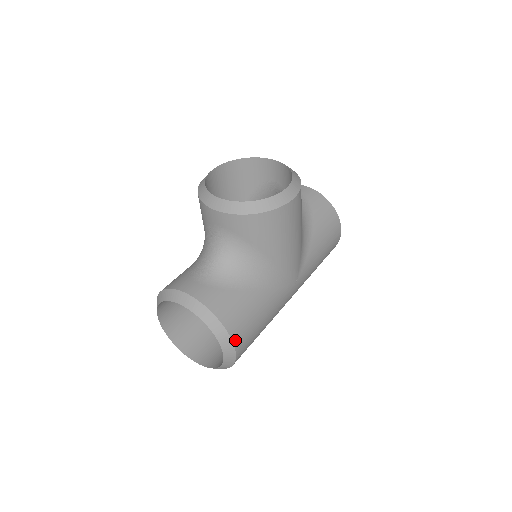
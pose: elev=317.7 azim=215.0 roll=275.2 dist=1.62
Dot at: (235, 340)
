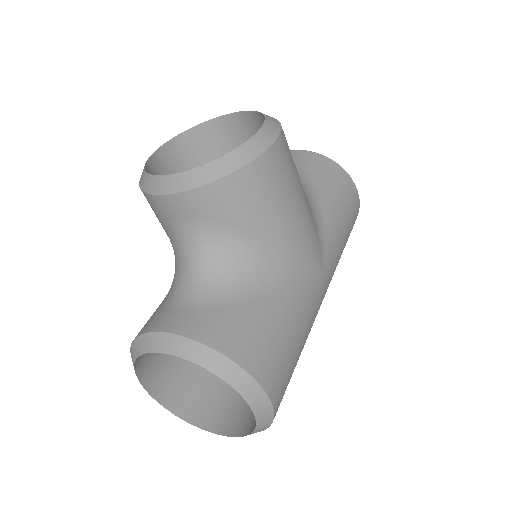
Dot at: (261, 380)
